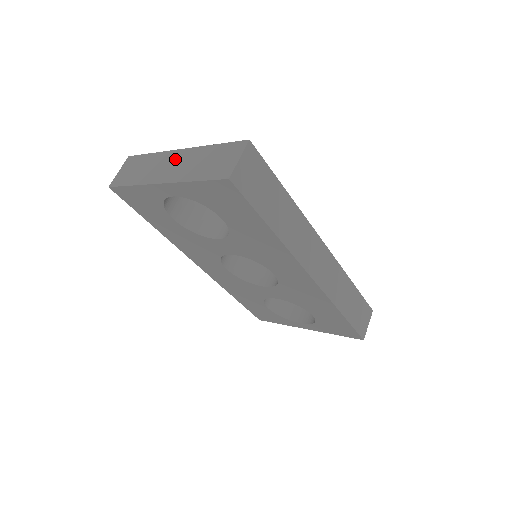
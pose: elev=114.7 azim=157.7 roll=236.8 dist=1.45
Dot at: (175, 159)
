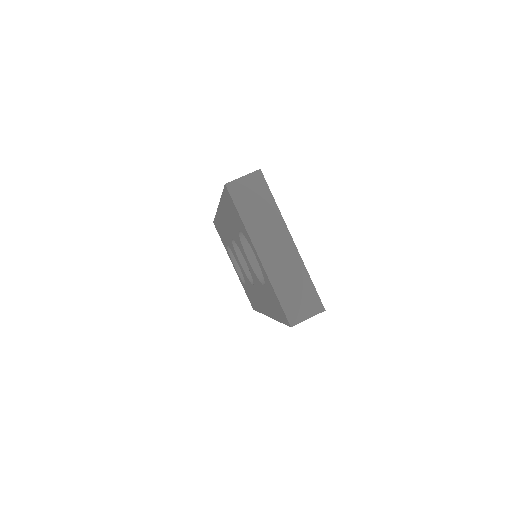
Dot at: (282, 245)
